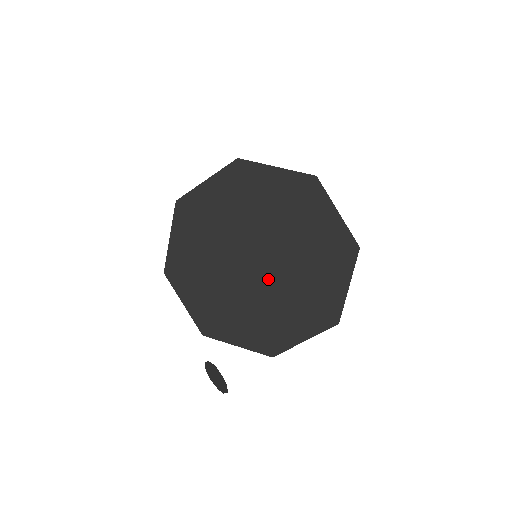
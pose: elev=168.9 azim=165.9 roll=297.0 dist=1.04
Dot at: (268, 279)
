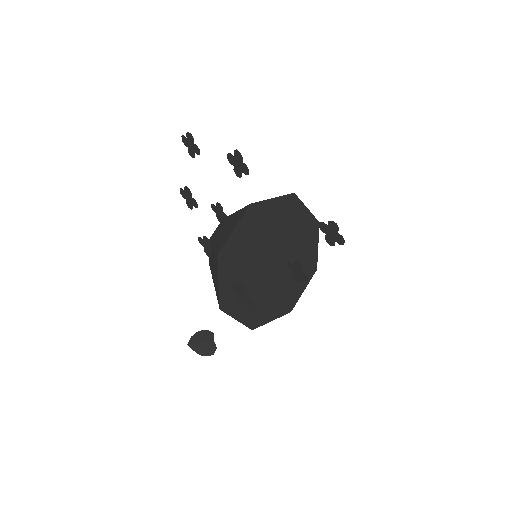
Dot at: (273, 277)
